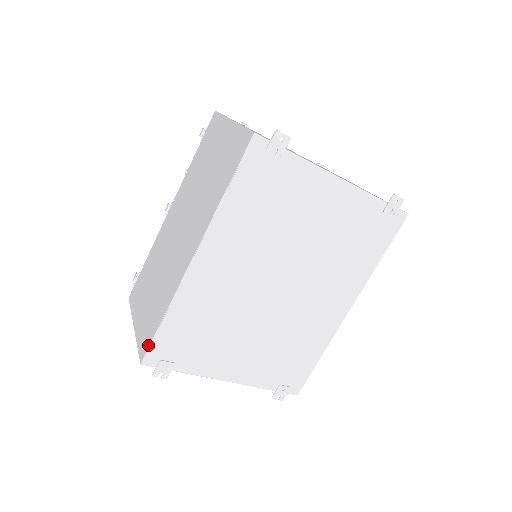
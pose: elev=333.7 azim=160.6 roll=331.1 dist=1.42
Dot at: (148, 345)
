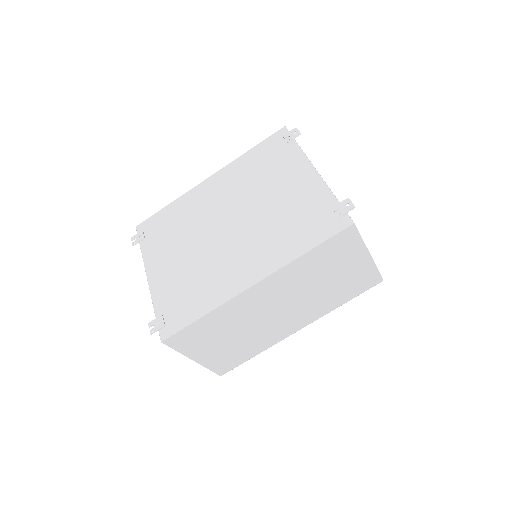
Dot at: (149, 219)
